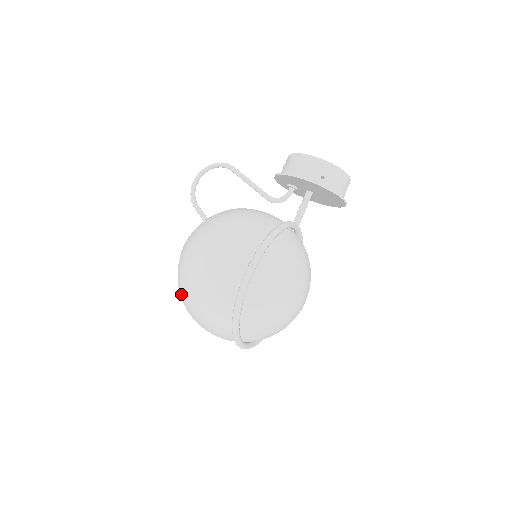
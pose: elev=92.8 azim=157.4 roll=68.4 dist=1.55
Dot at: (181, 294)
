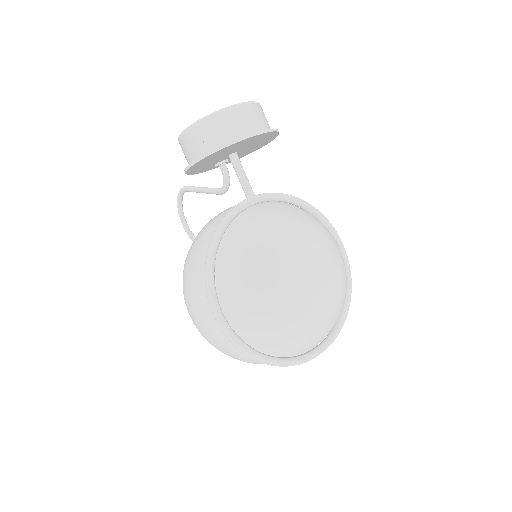
Dot at: occluded
